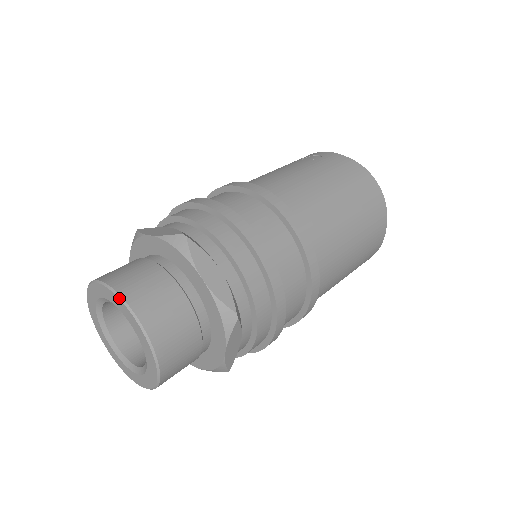
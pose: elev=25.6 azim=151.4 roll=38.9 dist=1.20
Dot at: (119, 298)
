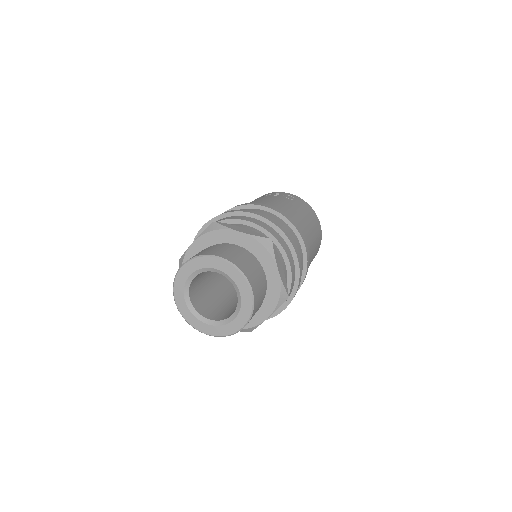
Dot at: (241, 273)
